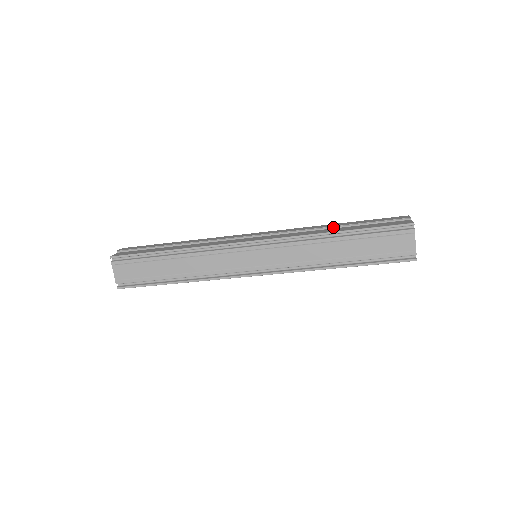
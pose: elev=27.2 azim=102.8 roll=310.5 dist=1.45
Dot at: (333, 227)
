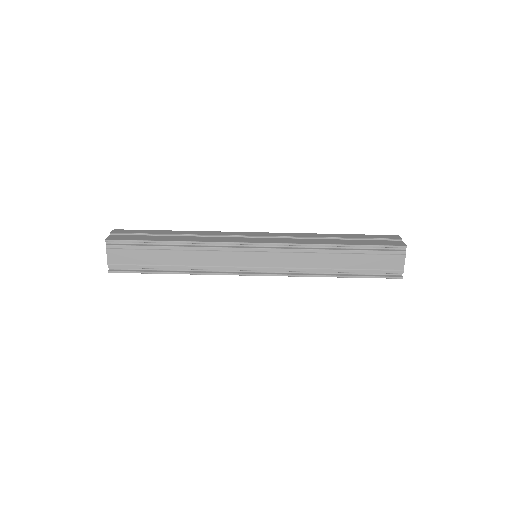
Dot at: (332, 238)
